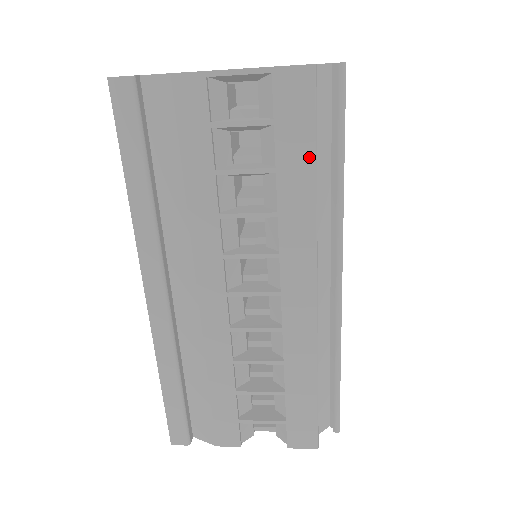
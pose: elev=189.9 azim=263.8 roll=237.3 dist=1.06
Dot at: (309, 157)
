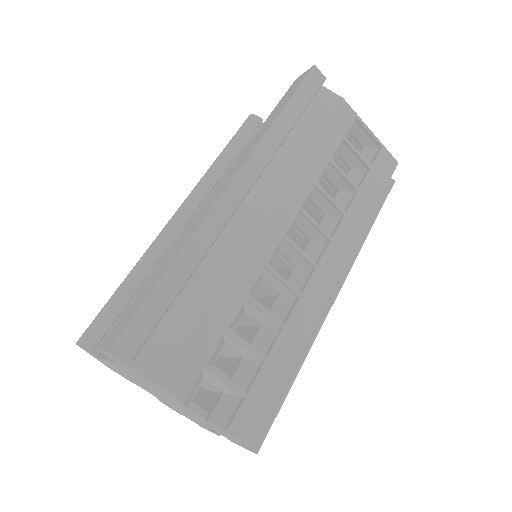
Dot at: (376, 199)
